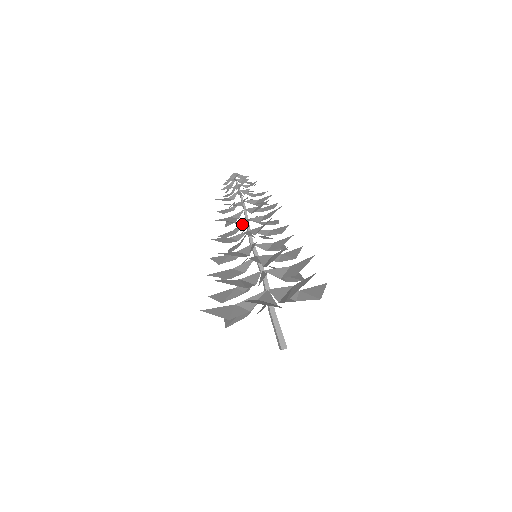
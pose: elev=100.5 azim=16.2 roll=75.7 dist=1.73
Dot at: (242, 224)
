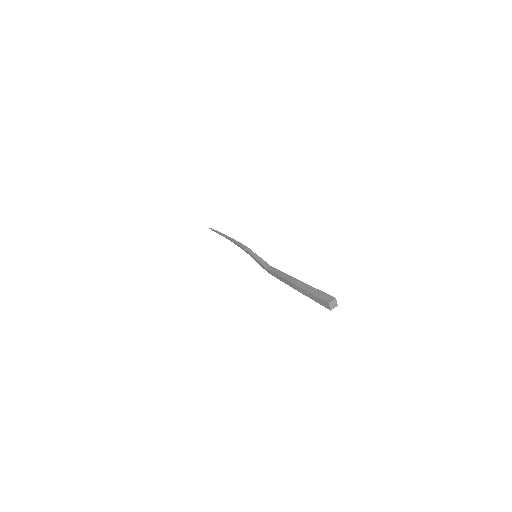
Dot at: occluded
